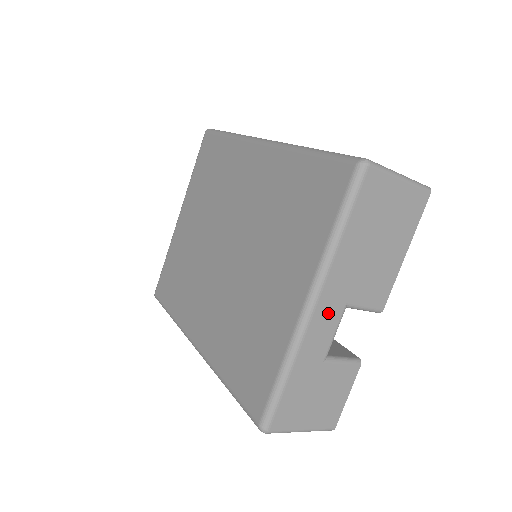
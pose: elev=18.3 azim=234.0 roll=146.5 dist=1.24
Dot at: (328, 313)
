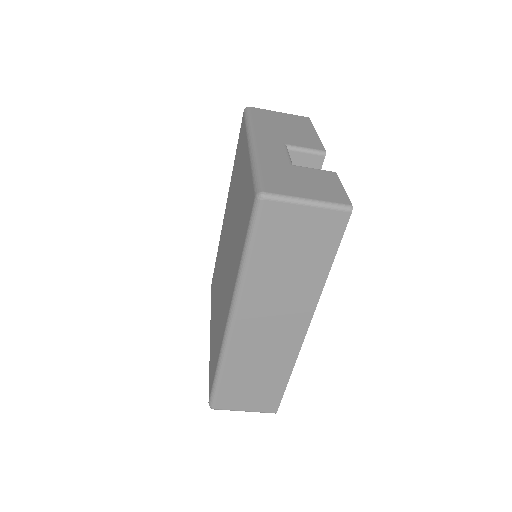
Dot at: (270, 145)
